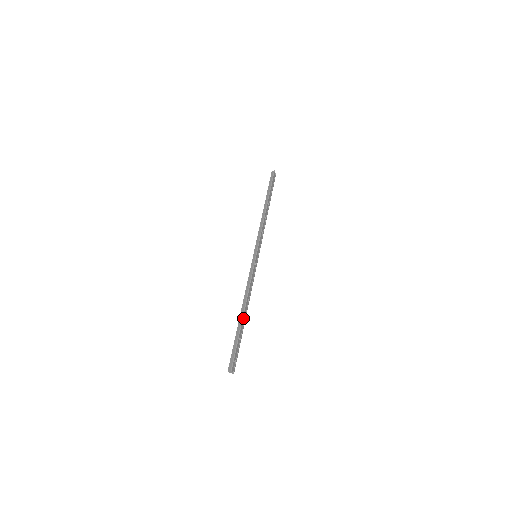
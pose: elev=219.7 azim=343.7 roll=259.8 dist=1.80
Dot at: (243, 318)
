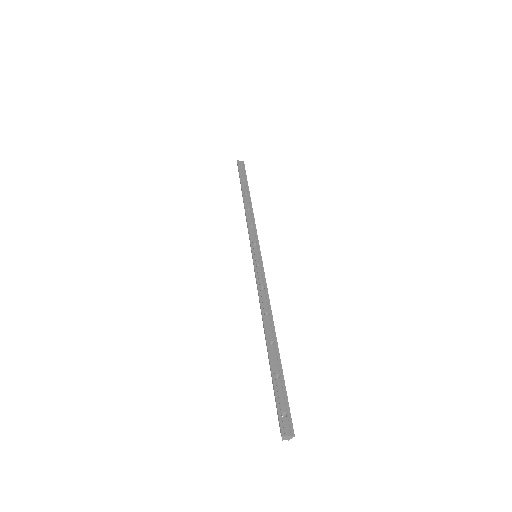
Dot at: (268, 344)
